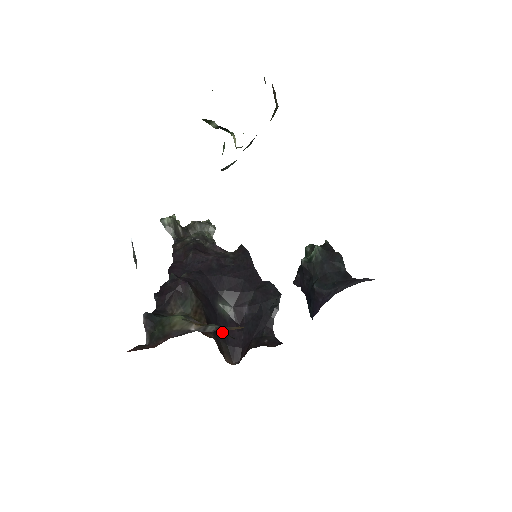
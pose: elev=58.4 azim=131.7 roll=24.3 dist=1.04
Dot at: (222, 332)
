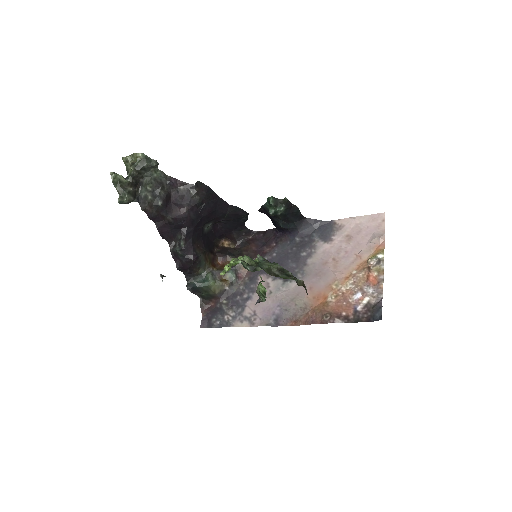
Dot at: (212, 237)
